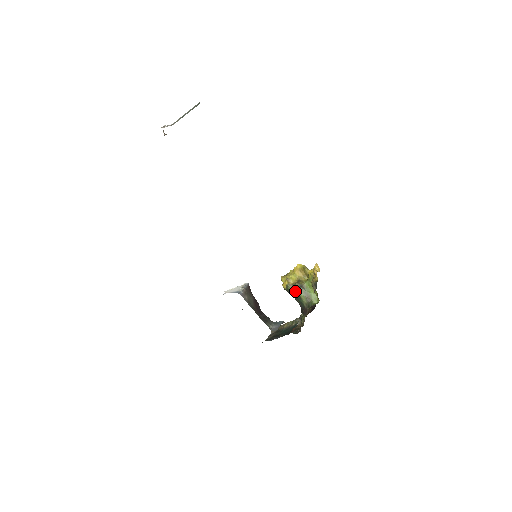
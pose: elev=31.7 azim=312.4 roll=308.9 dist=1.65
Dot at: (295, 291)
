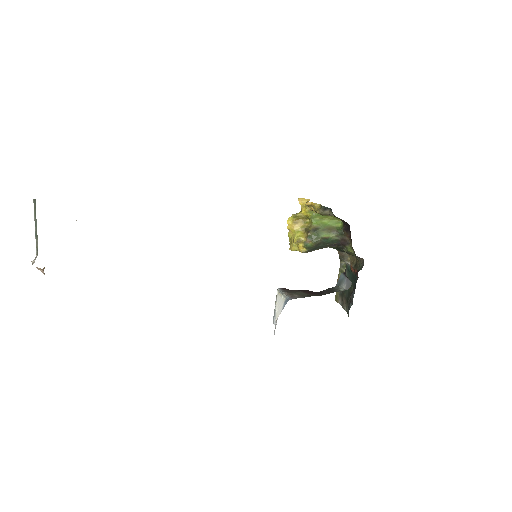
Dot at: (316, 240)
